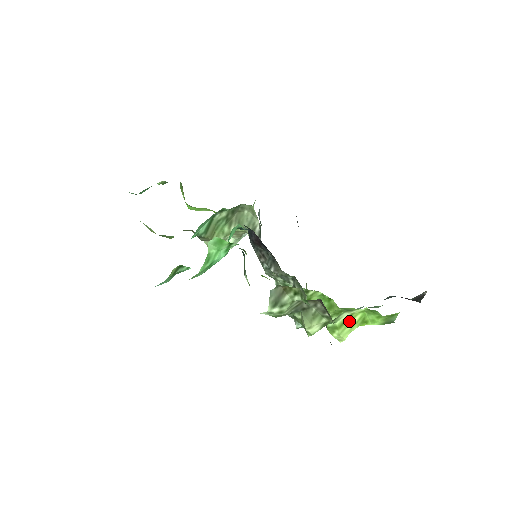
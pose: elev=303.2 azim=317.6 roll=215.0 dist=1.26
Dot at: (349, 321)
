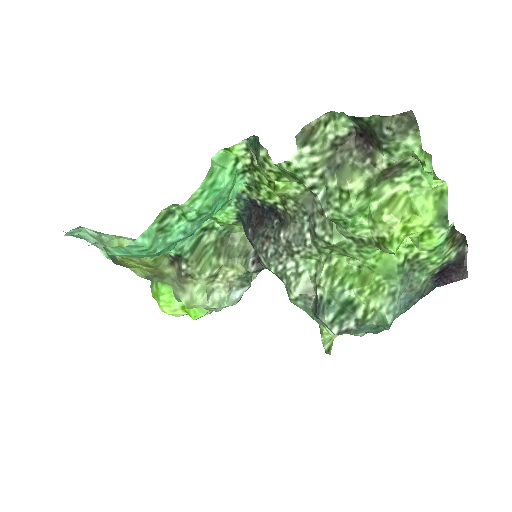
Dot at: (395, 201)
